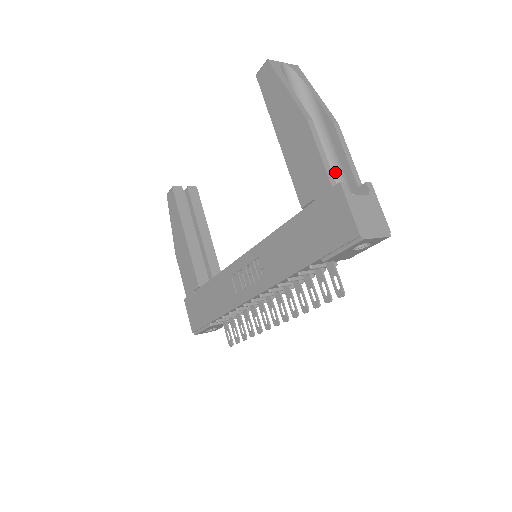
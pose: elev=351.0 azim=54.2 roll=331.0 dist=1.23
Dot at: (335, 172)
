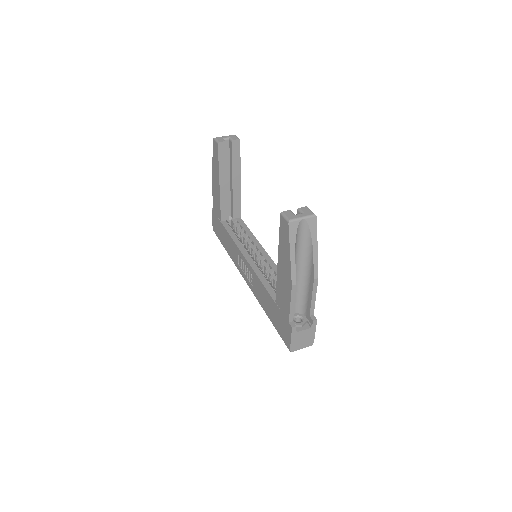
Dot at: (304, 297)
